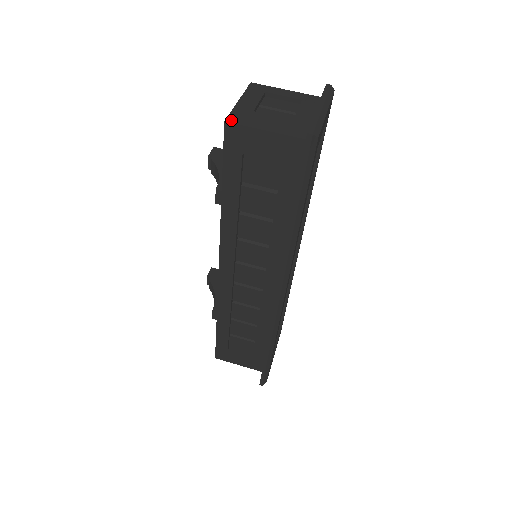
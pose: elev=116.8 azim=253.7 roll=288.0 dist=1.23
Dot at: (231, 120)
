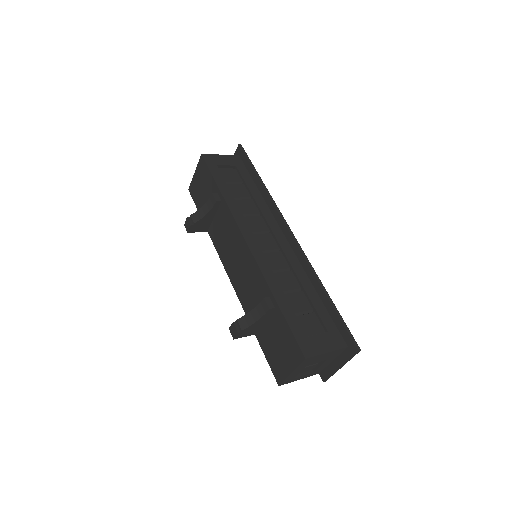
Dot at: (203, 156)
